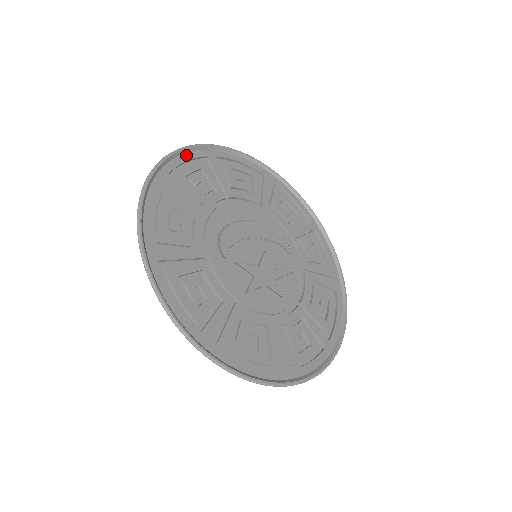
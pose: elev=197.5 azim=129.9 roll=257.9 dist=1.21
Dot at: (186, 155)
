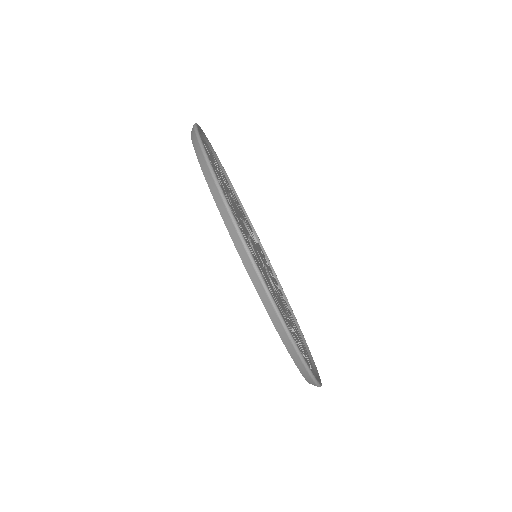
Dot at: occluded
